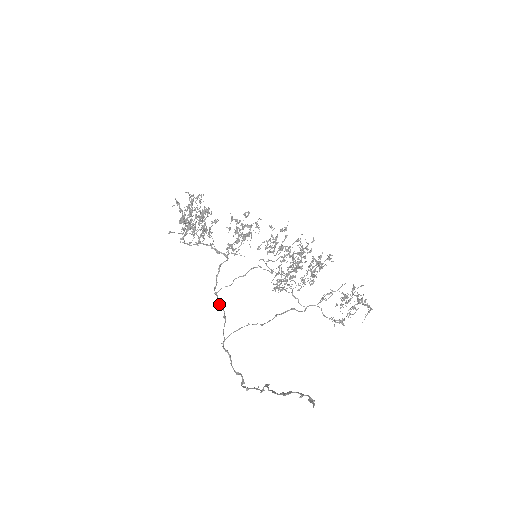
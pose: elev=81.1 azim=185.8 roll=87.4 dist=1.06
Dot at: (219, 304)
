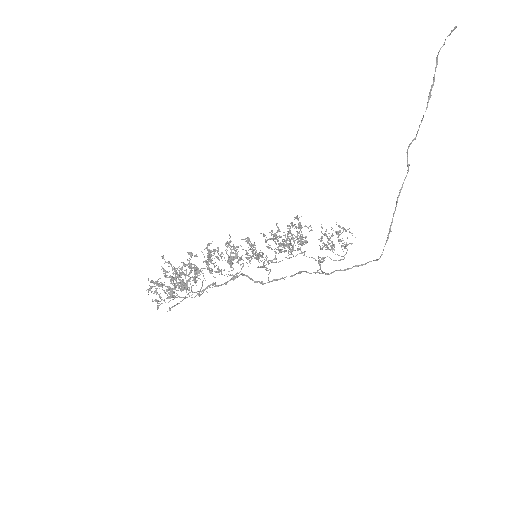
Dot at: occluded
